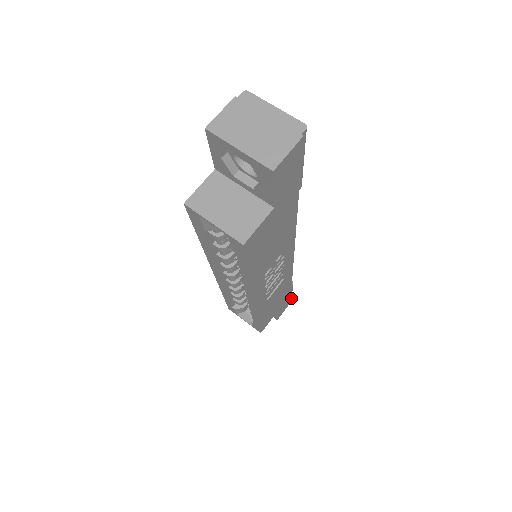
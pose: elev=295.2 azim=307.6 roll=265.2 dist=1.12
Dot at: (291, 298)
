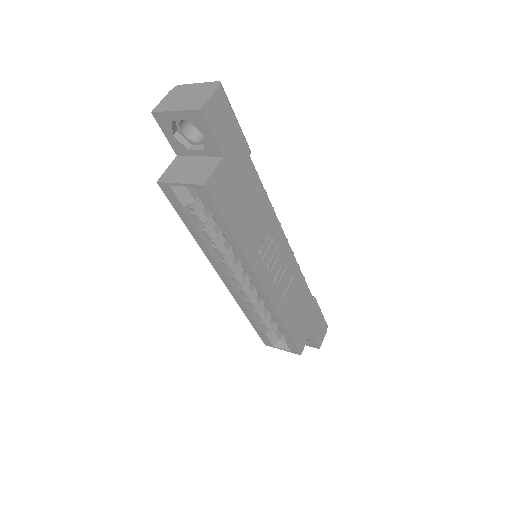
Dot at: (326, 325)
